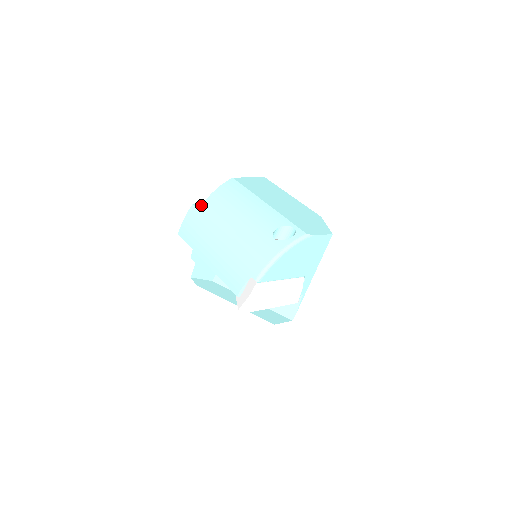
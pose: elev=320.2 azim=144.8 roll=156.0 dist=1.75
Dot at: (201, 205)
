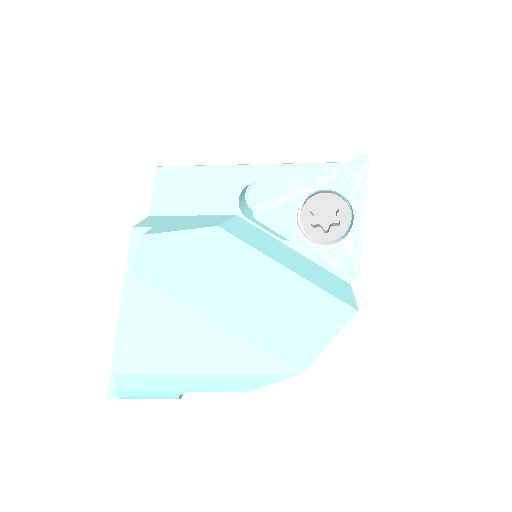
Dot at: occluded
